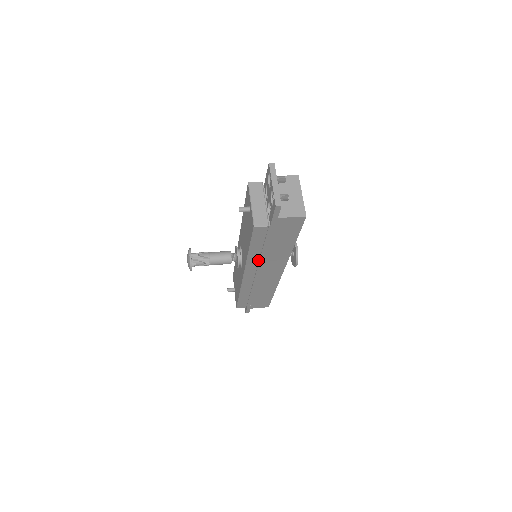
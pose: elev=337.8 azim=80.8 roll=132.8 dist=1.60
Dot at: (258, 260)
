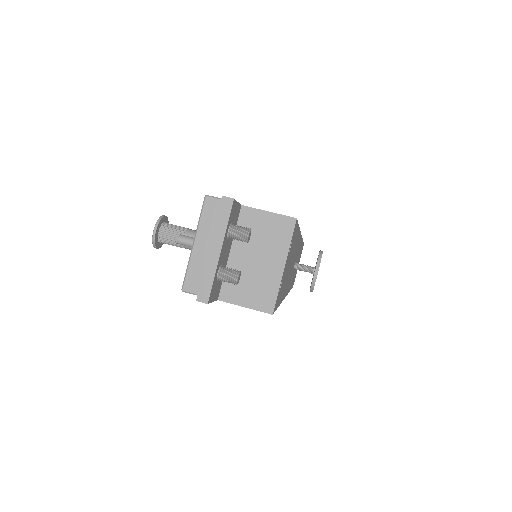
Dot at: occluded
